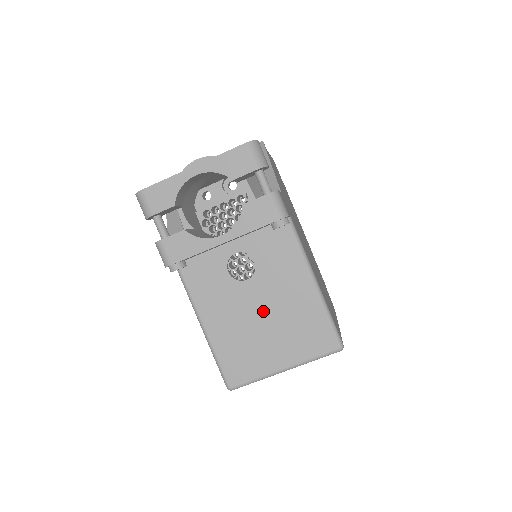
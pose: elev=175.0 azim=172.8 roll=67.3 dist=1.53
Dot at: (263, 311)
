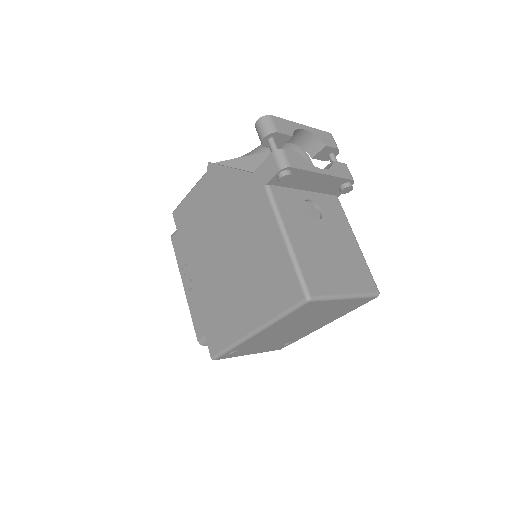
Dot at: (330, 245)
